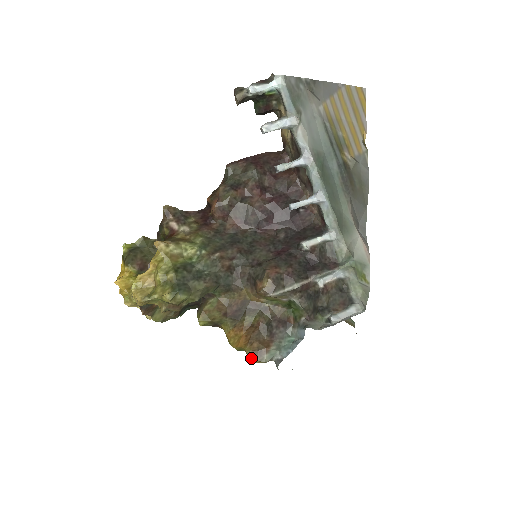
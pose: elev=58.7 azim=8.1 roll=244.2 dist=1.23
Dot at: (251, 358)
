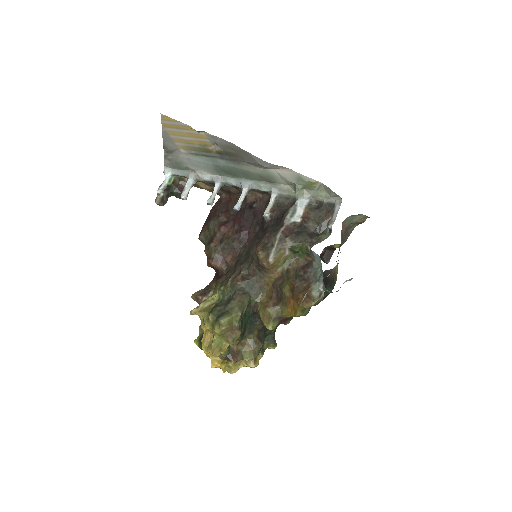
Dot at: (307, 306)
